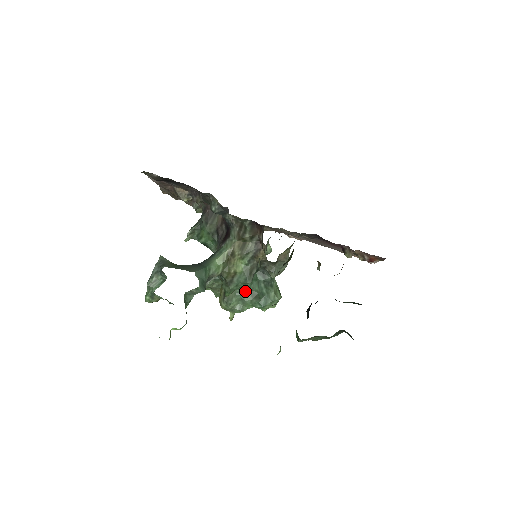
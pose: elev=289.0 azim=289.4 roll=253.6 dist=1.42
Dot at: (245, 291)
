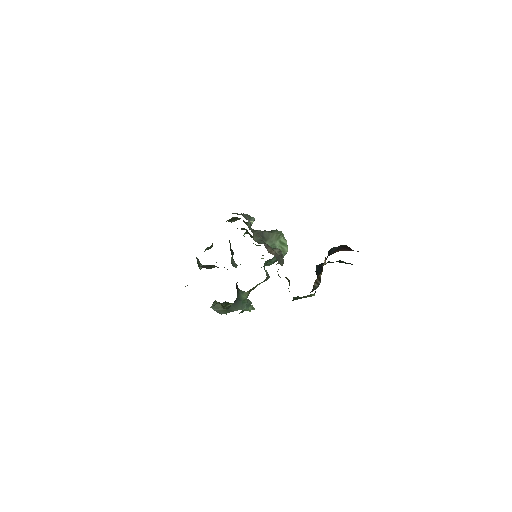
Dot at: occluded
